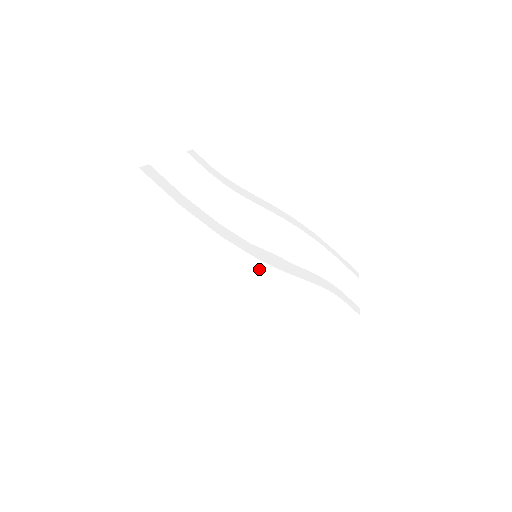
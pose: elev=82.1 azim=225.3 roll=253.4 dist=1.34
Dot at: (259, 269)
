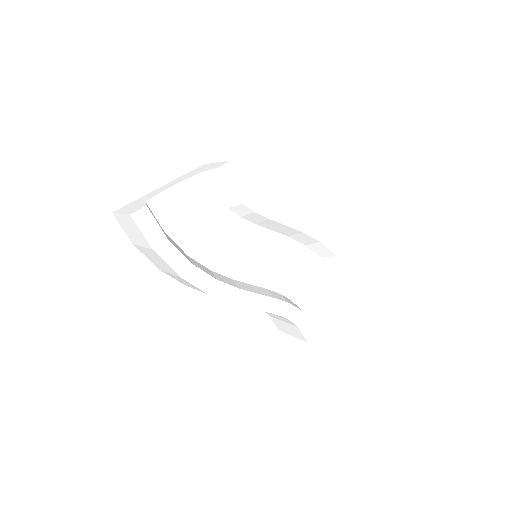
Dot at: occluded
